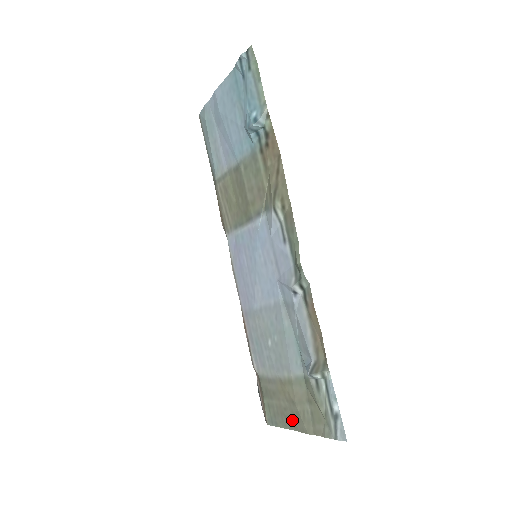
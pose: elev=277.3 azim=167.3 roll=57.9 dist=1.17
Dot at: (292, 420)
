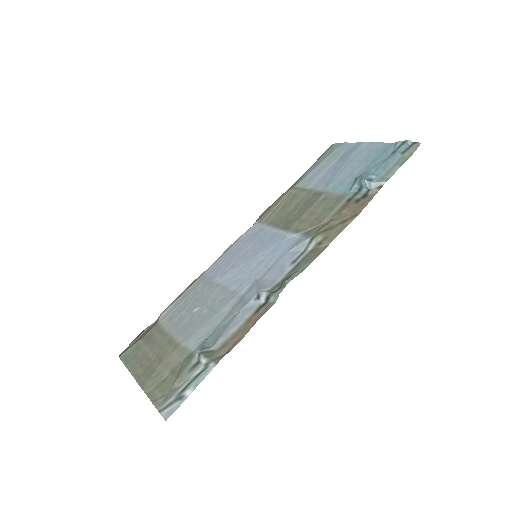
Dot at: (143, 371)
